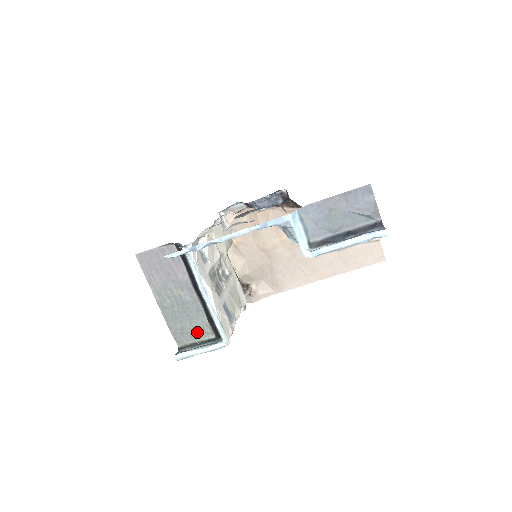
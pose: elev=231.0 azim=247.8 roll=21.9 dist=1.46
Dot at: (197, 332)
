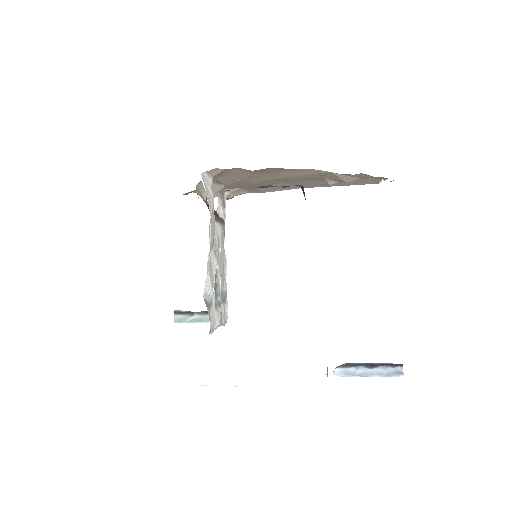
Dot at: occluded
